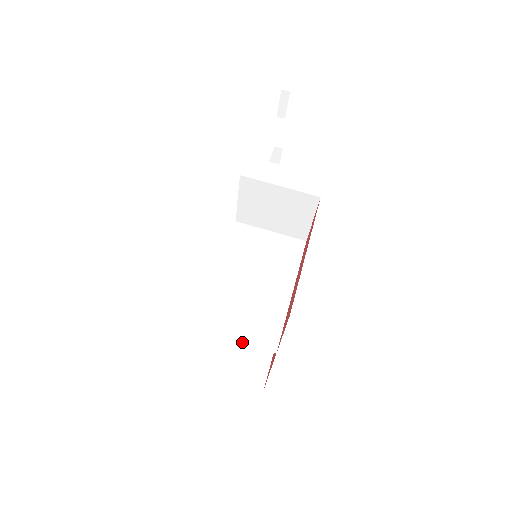
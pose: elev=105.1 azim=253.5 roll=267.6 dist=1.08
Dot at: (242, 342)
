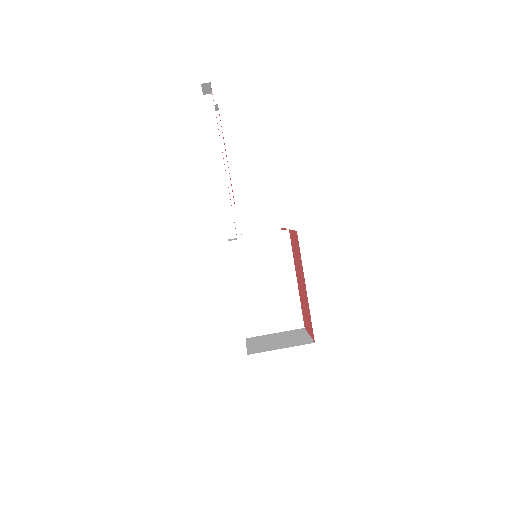
Dot at: (280, 331)
